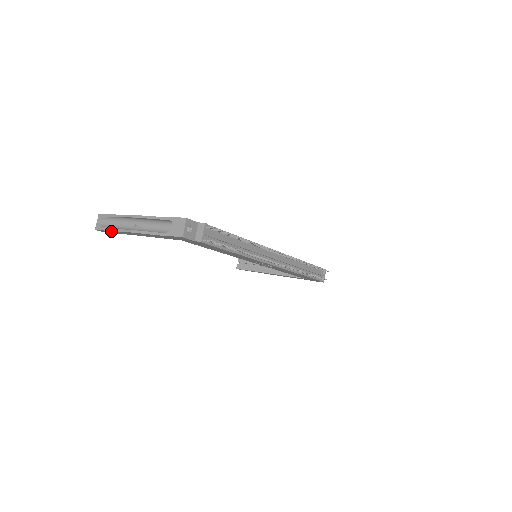
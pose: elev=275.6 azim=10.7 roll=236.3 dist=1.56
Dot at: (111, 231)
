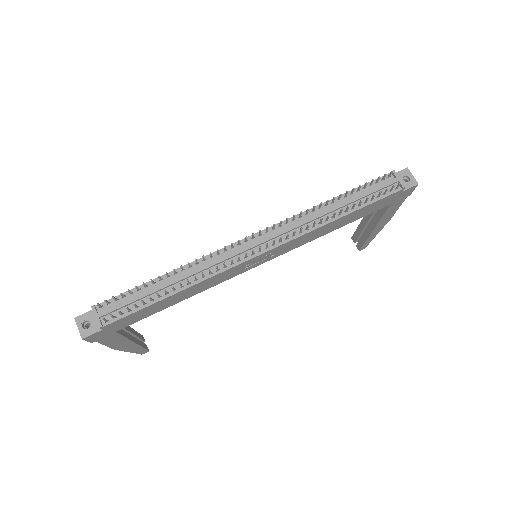
Dot at: (133, 351)
